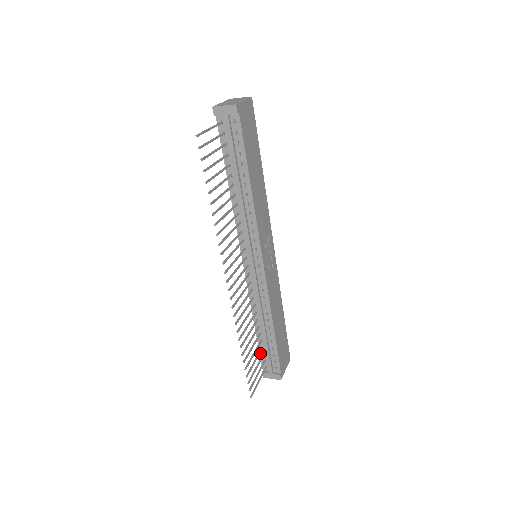
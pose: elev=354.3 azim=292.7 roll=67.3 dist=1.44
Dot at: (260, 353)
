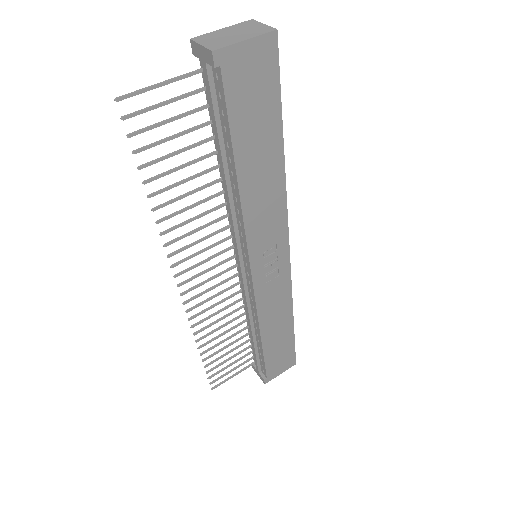
Dot at: (251, 347)
